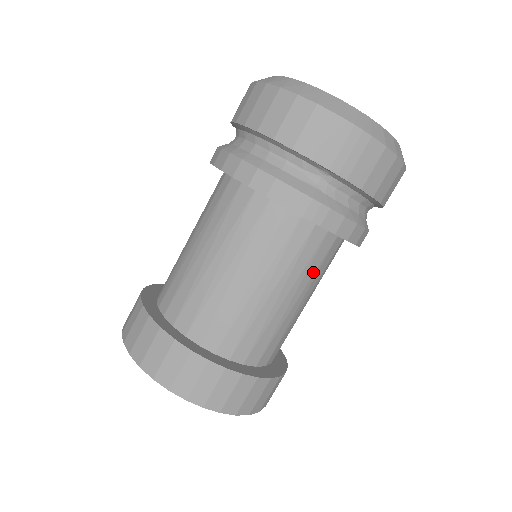
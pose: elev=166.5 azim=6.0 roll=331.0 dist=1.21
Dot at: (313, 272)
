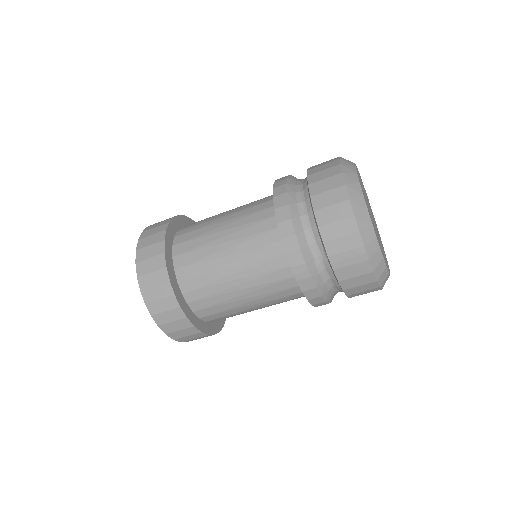
Dot at: (276, 298)
